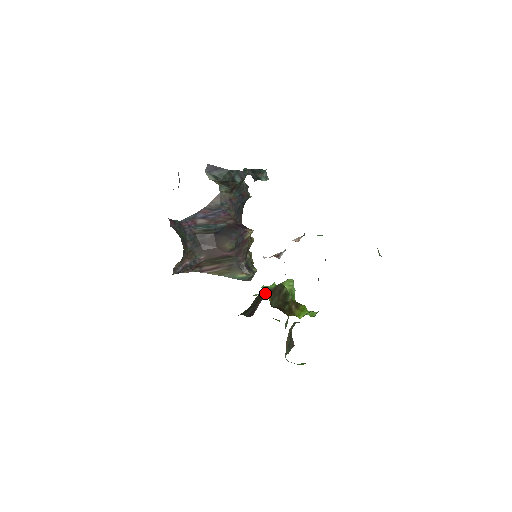
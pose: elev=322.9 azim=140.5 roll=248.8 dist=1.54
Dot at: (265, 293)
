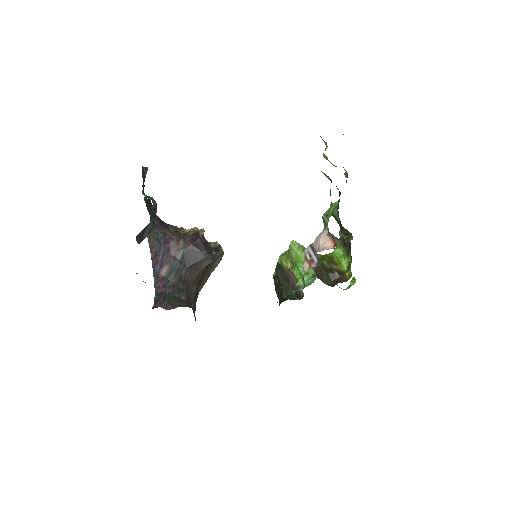
Dot at: (283, 268)
